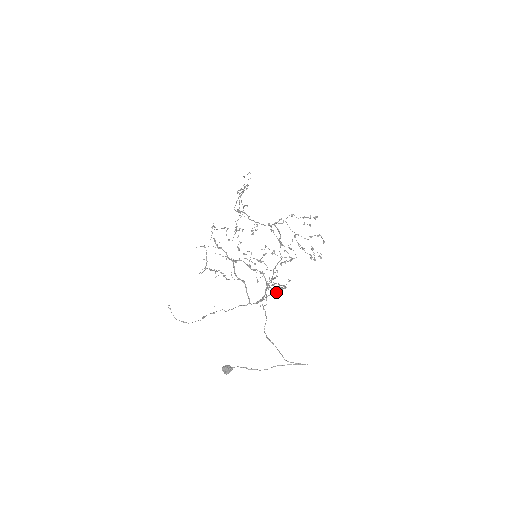
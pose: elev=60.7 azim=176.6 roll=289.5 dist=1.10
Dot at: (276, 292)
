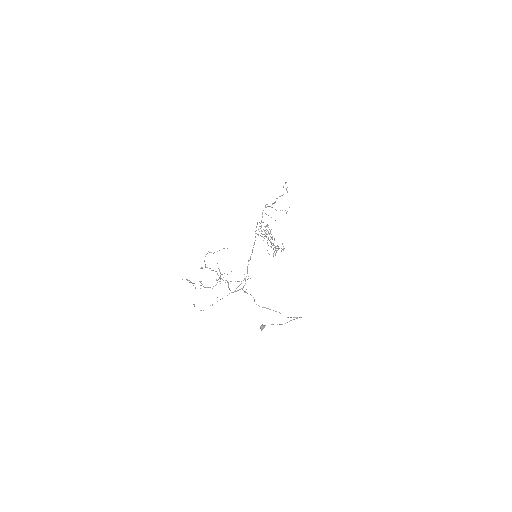
Dot at: occluded
